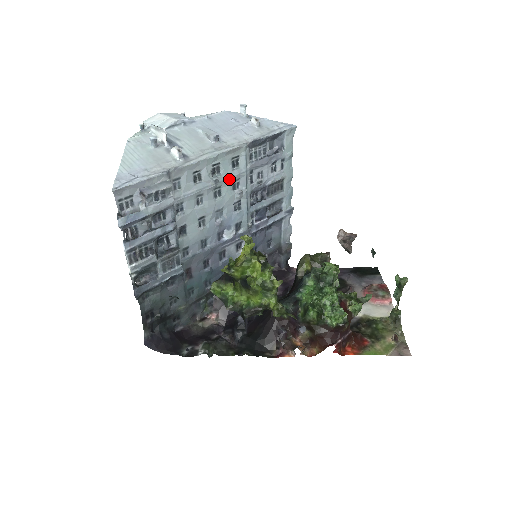
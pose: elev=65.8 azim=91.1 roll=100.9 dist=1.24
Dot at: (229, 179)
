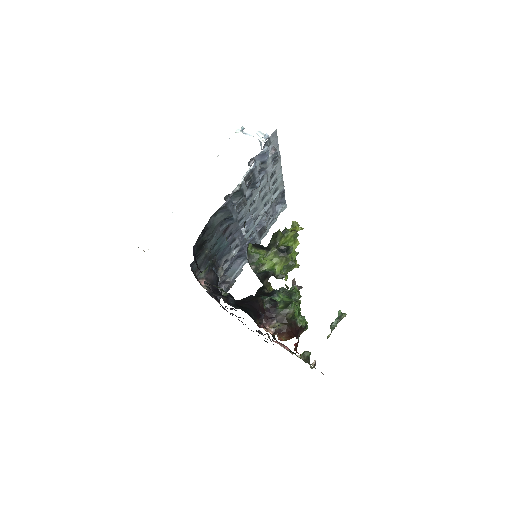
Dot at: (270, 196)
